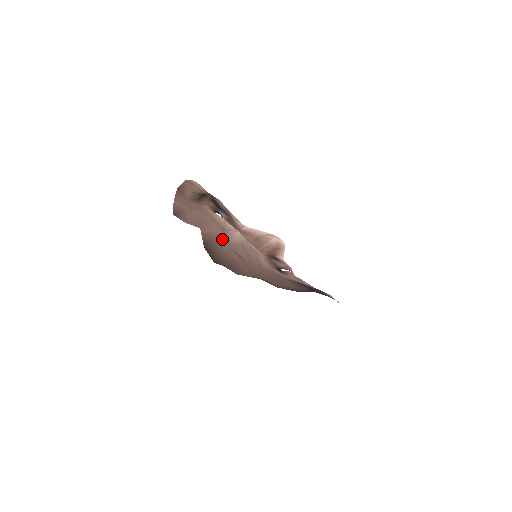
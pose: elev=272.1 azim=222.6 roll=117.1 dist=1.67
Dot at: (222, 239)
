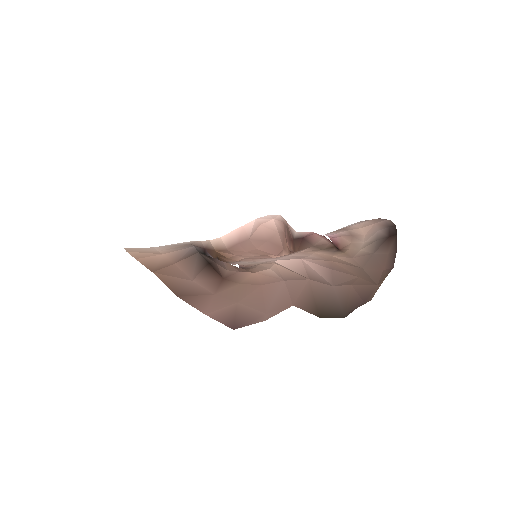
Dot at: (320, 288)
